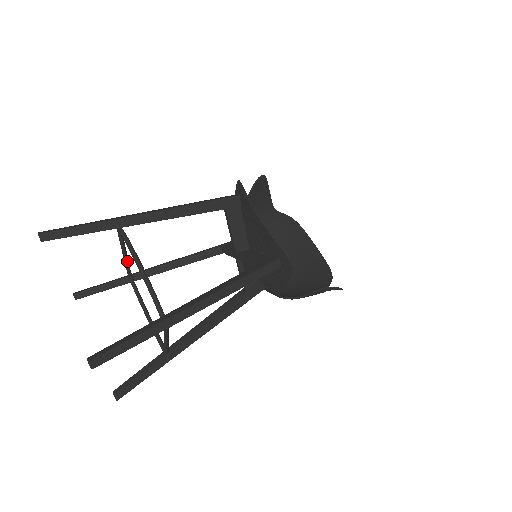
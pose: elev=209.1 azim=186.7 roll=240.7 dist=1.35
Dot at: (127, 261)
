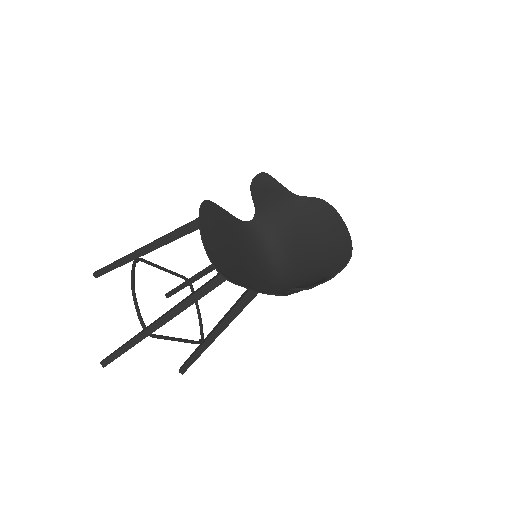
Dot at: (171, 273)
